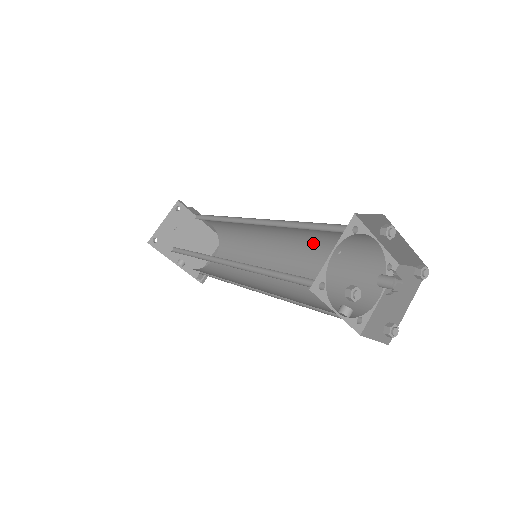
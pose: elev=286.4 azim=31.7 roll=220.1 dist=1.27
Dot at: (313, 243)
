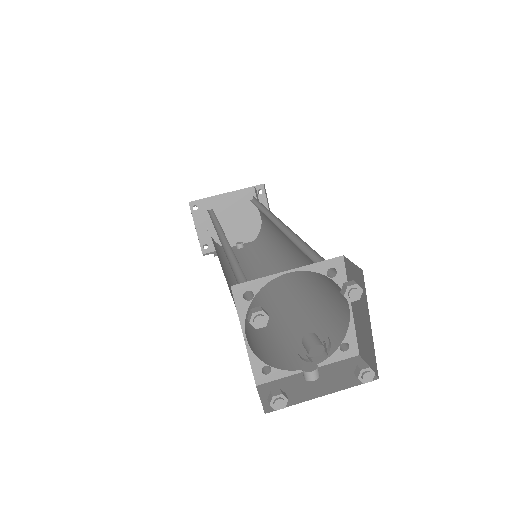
Dot at: occluded
